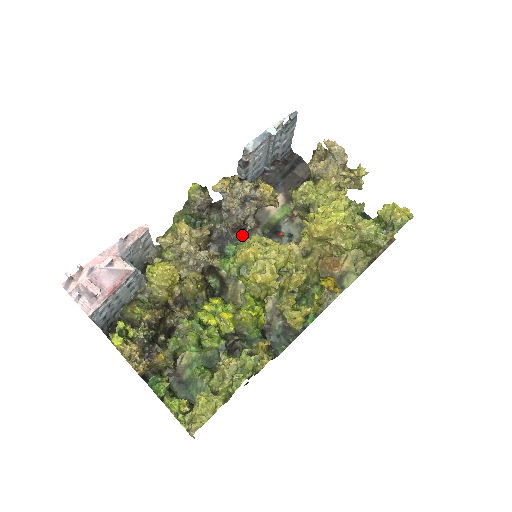
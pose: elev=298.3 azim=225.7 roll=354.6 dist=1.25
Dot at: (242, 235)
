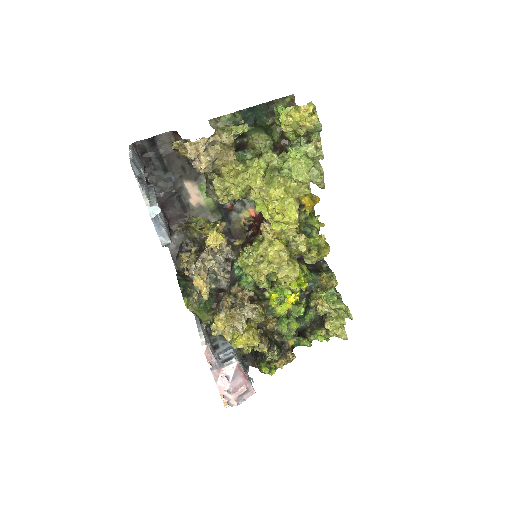
Dot at: (233, 261)
